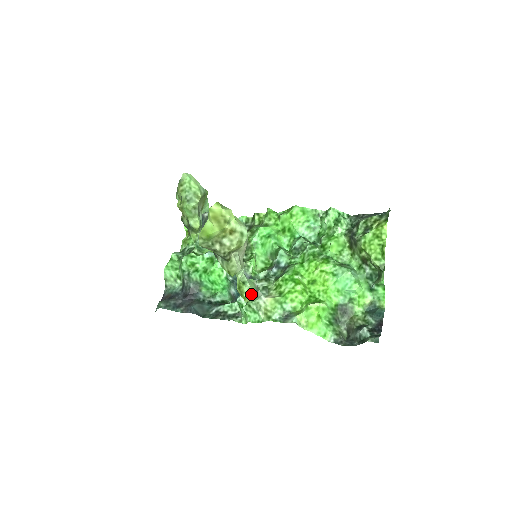
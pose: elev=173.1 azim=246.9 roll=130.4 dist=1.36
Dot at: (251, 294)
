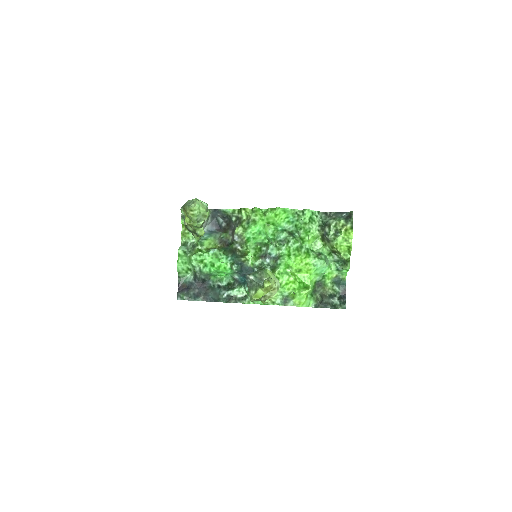
Dot at: (268, 300)
